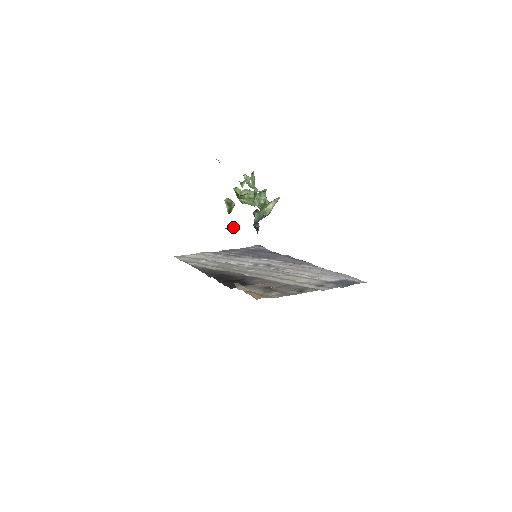
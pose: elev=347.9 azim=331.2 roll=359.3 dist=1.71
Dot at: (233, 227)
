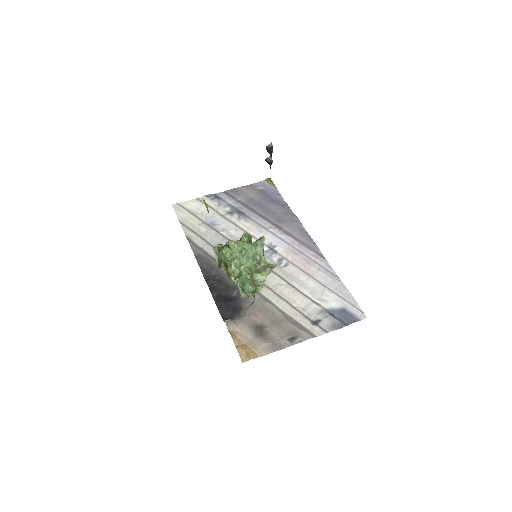
Dot at: occluded
